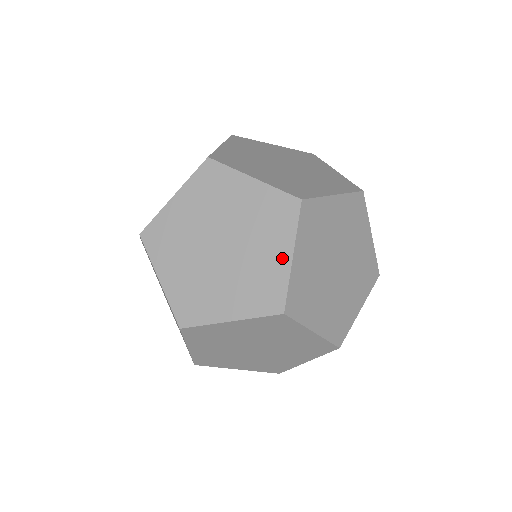
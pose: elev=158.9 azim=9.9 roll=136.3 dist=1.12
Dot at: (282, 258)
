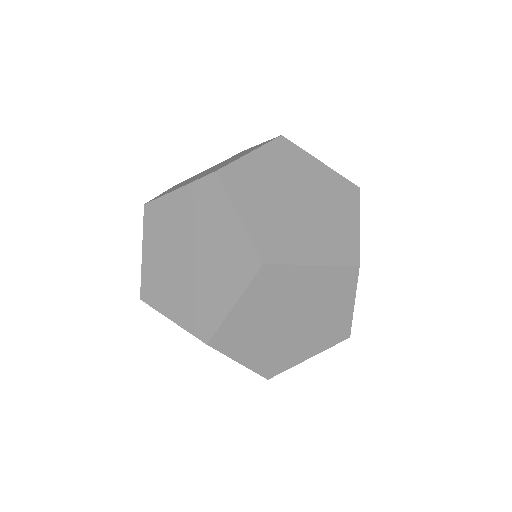
Dot at: occluded
